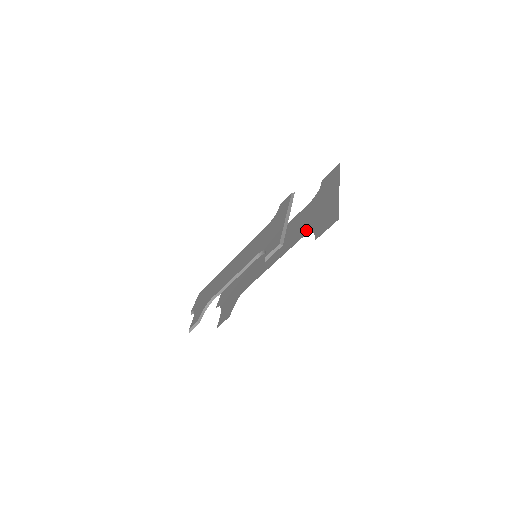
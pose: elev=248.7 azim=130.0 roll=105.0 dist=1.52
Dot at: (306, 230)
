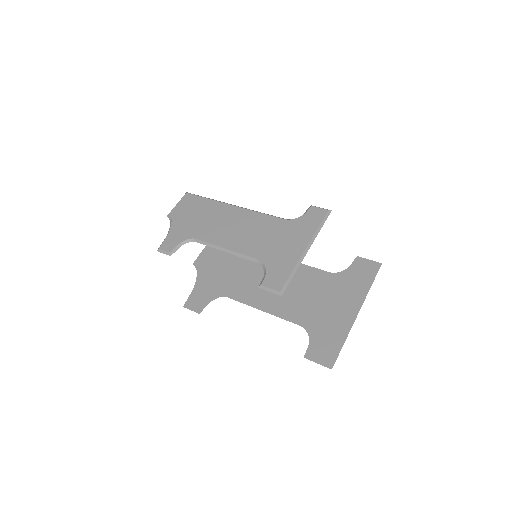
Dot at: (307, 321)
